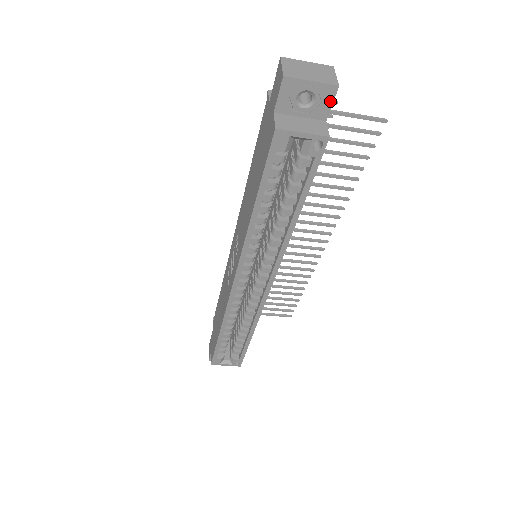
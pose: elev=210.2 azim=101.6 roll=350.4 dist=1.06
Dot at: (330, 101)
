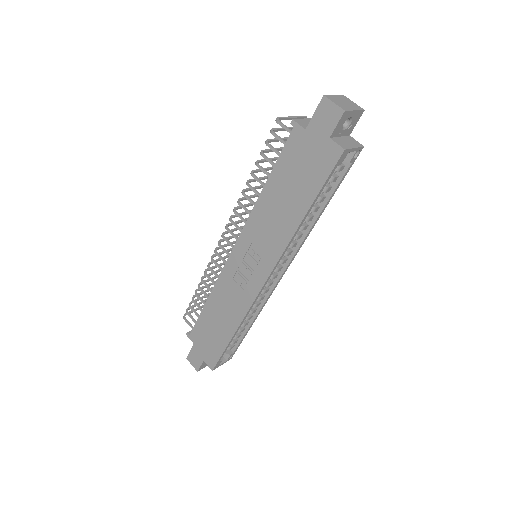
Dot at: (357, 121)
